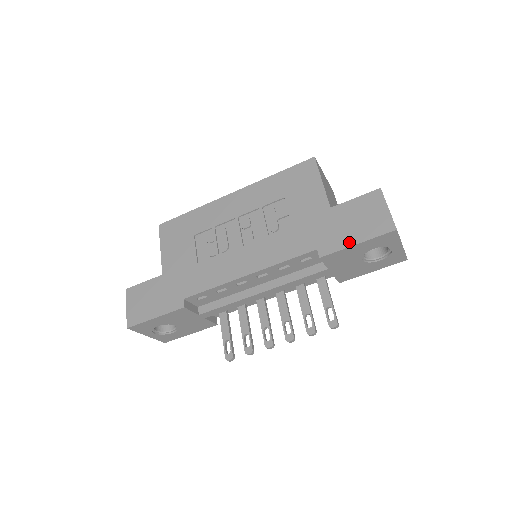
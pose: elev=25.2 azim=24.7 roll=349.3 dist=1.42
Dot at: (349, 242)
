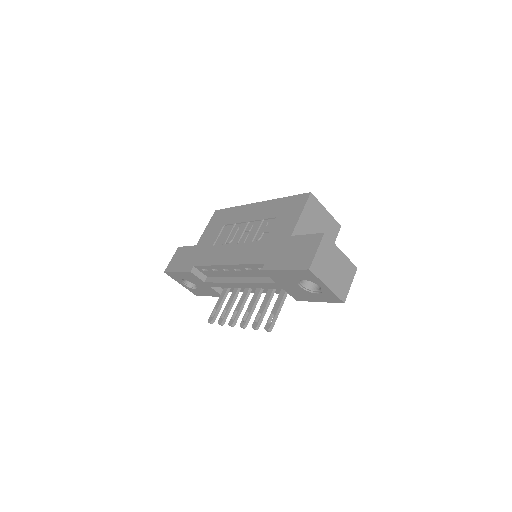
Dot at: (281, 266)
